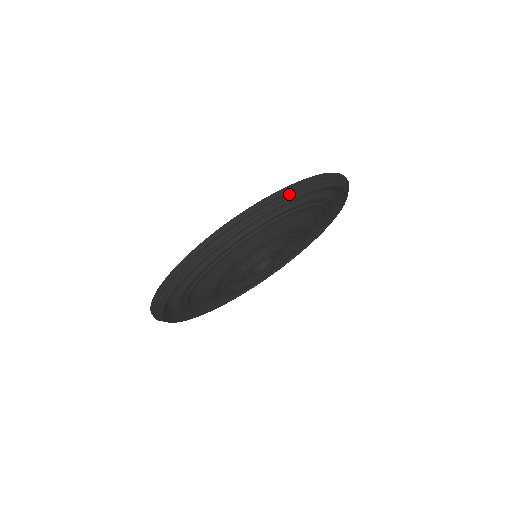
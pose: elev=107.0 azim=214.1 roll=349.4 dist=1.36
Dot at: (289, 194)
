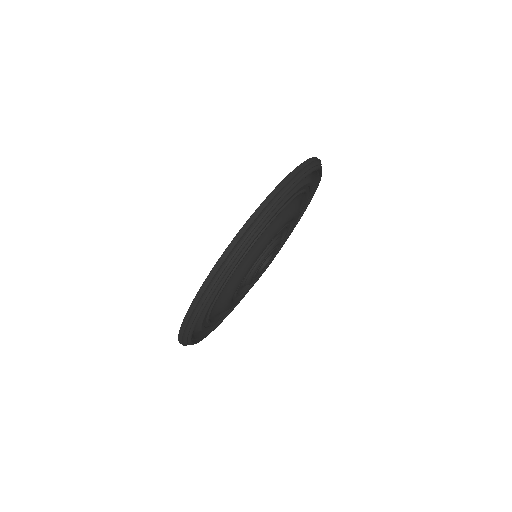
Dot at: (220, 270)
